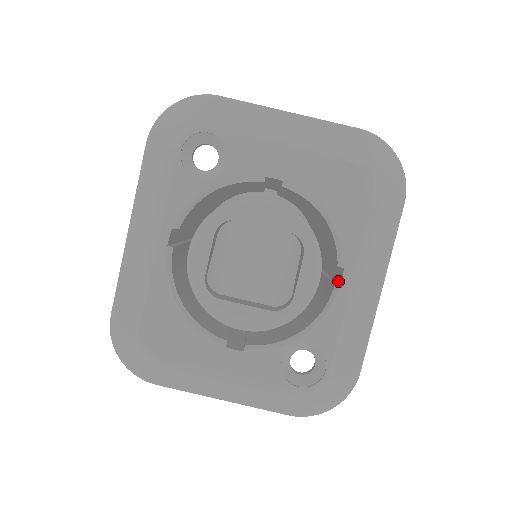
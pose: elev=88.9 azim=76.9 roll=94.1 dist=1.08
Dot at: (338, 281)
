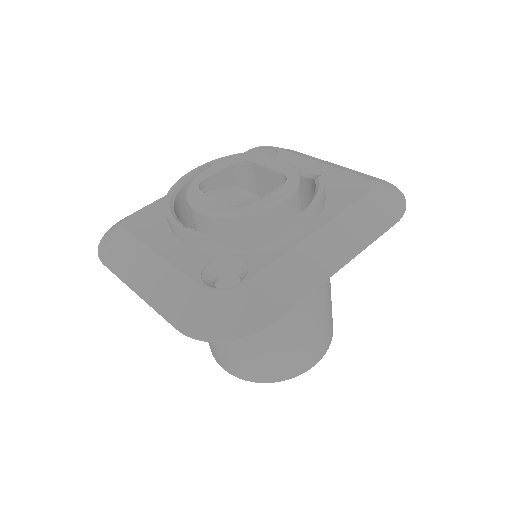
Dot at: (301, 226)
